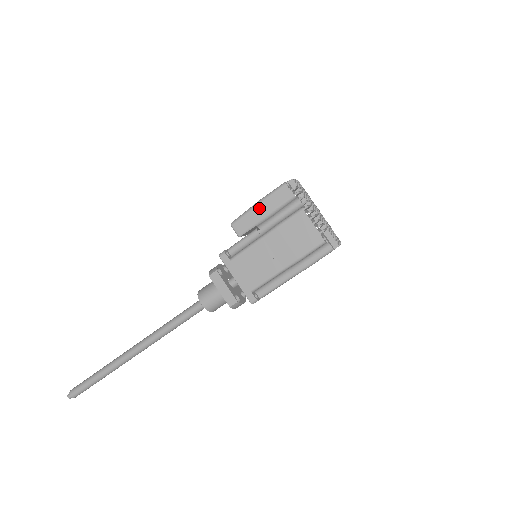
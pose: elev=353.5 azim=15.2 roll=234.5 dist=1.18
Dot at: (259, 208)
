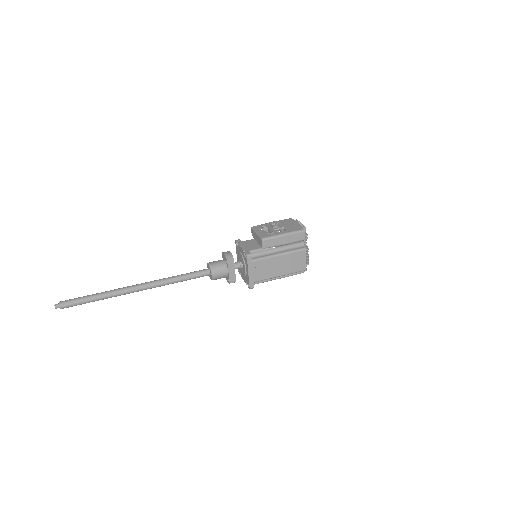
Dot at: (284, 238)
